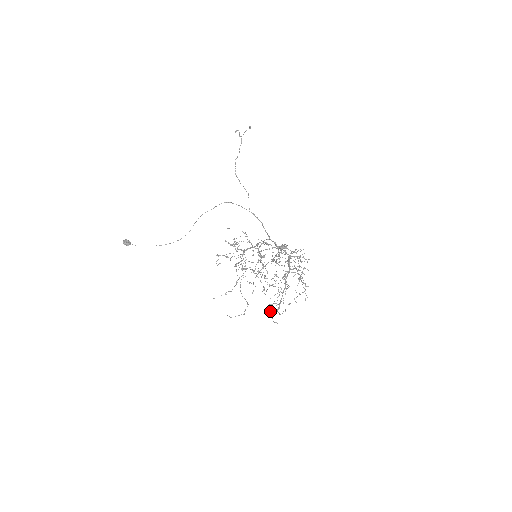
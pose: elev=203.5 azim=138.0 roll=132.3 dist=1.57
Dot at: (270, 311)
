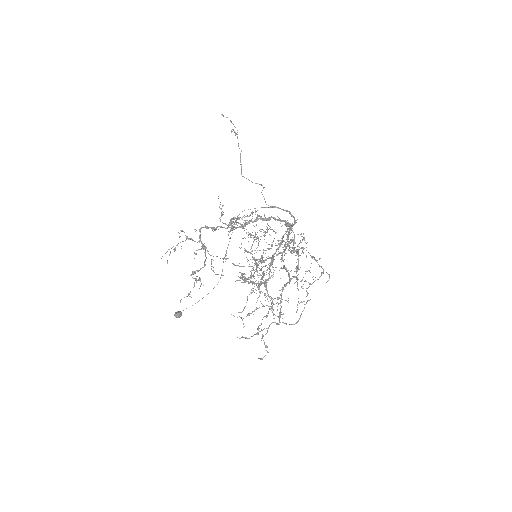
Dot at: (243, 323)
